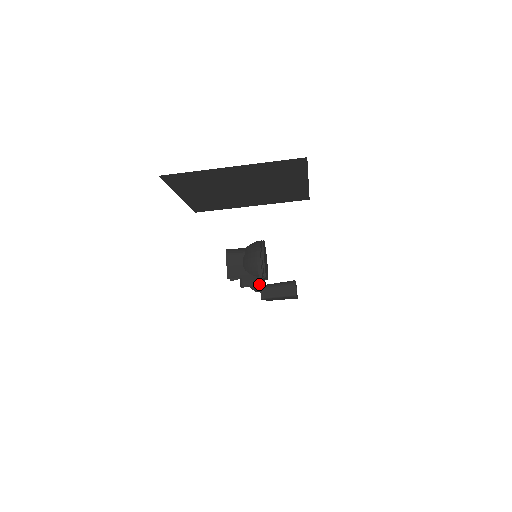
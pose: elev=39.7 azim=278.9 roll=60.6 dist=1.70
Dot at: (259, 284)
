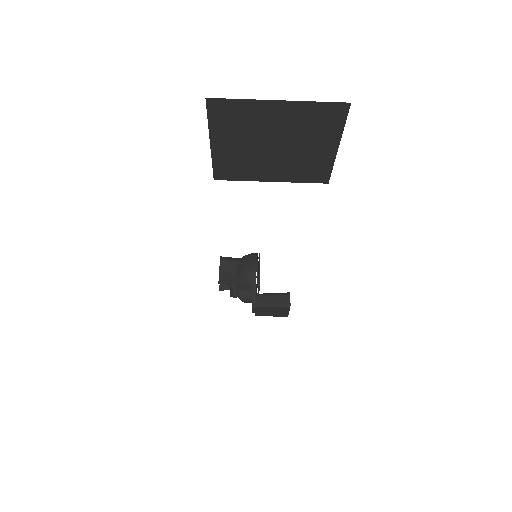
Dot at: (251, 292)
